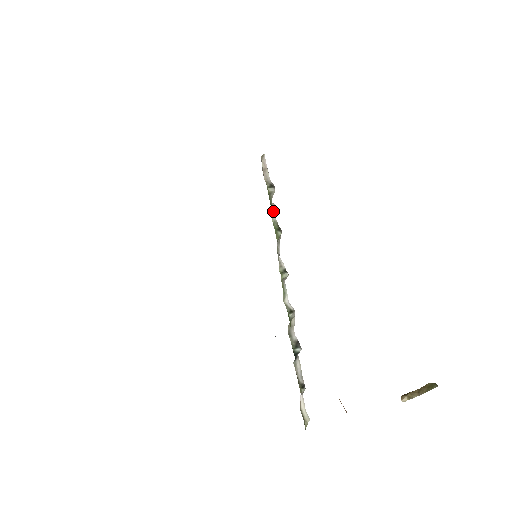
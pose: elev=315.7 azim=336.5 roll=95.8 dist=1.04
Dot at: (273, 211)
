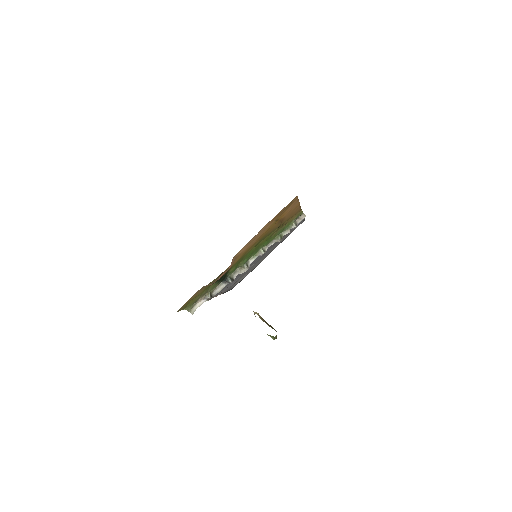
Dot at: (286, 232)
